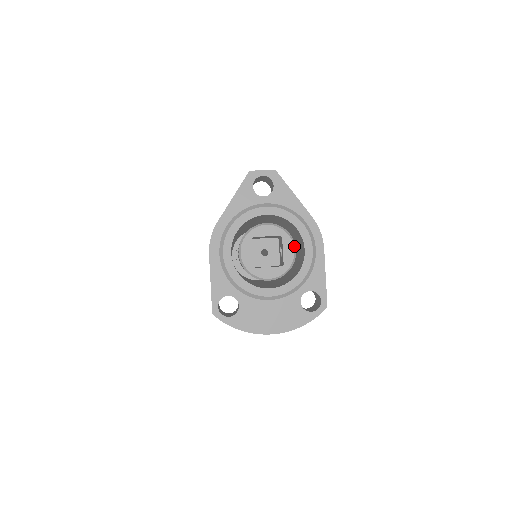
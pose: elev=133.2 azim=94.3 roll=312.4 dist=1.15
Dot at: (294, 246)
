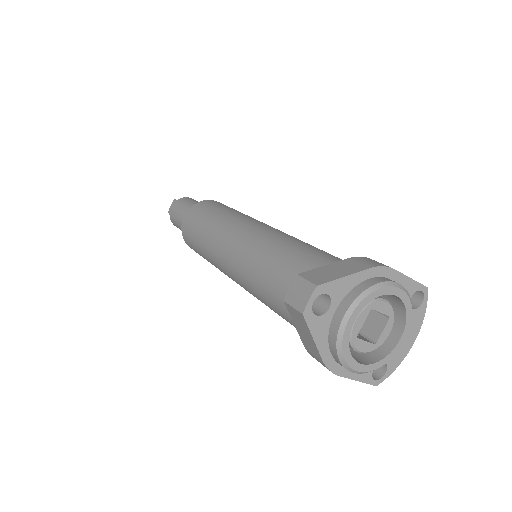
Dot at: (383, 301)
